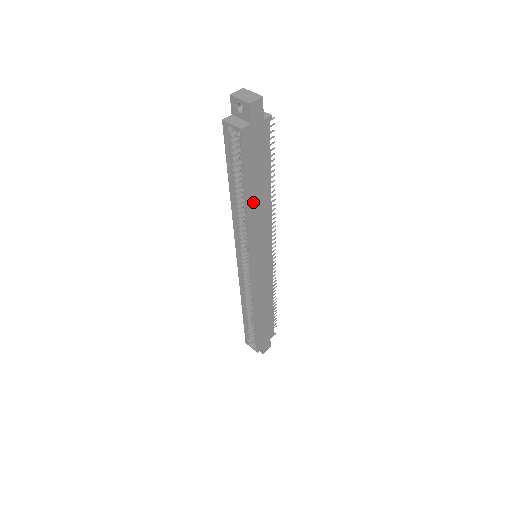
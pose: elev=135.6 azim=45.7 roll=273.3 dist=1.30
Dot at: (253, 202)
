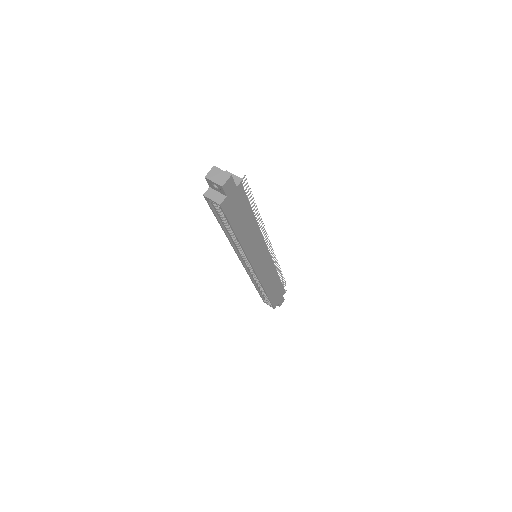
Dot at: (243, 235)
